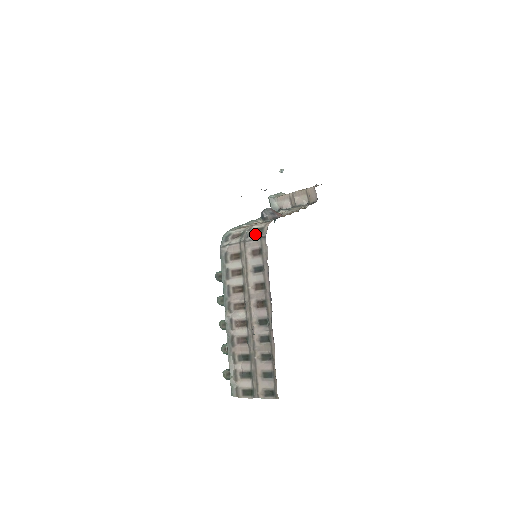
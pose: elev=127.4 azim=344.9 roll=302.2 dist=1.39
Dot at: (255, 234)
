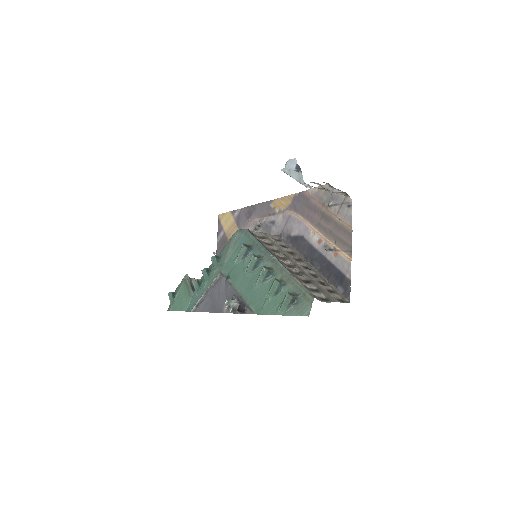
Dot at: occluded
